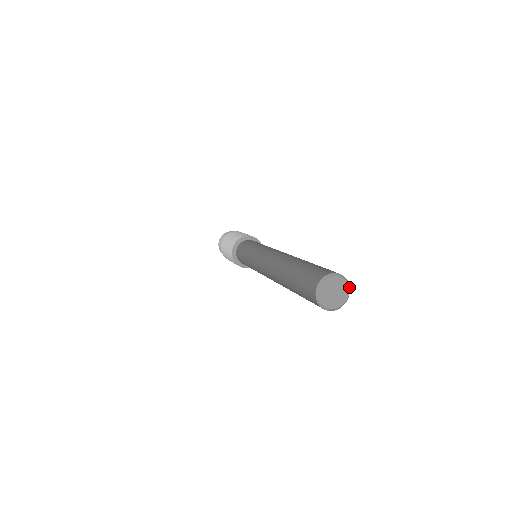
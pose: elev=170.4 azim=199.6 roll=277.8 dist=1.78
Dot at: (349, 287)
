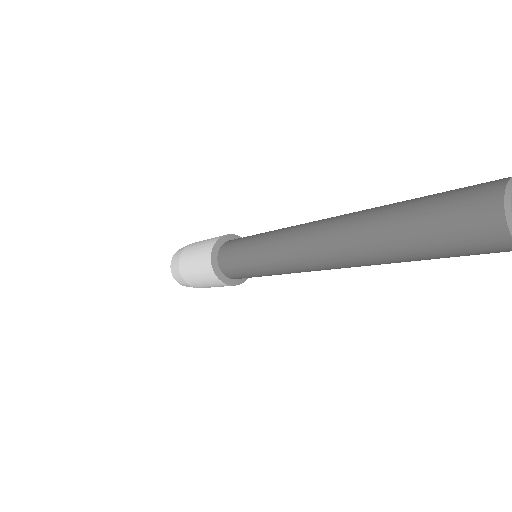
Dot at: out of frame
